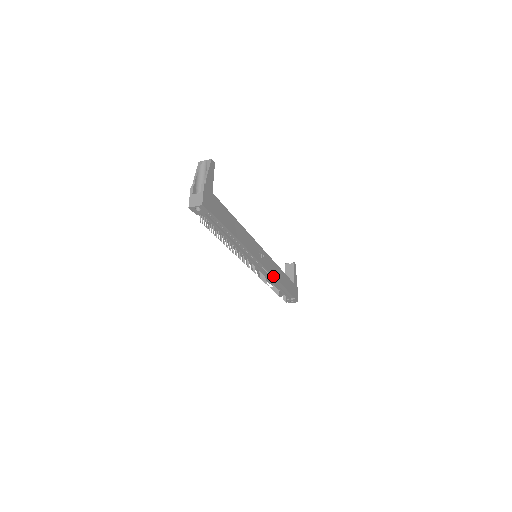
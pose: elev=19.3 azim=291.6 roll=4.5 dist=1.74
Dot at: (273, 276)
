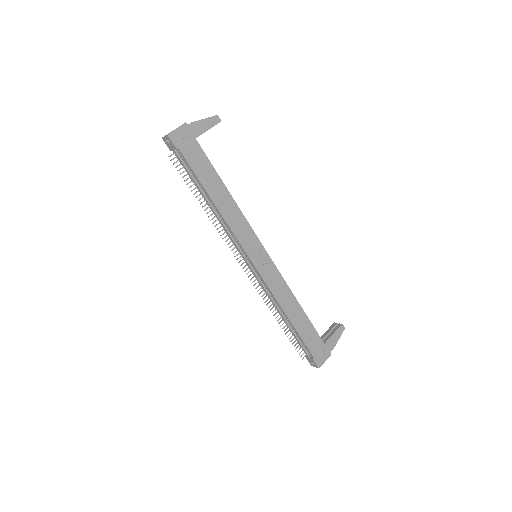
Dot at: (273, 294)
